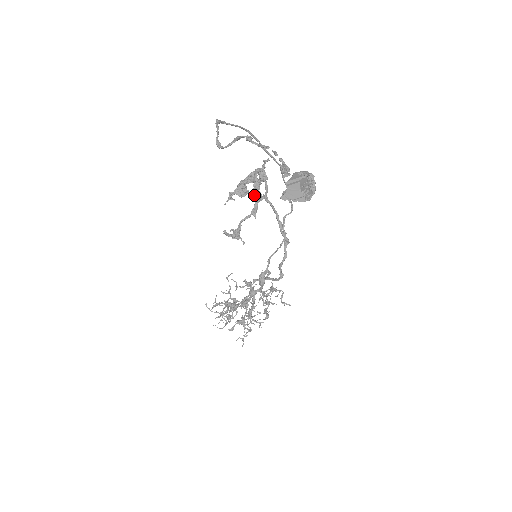
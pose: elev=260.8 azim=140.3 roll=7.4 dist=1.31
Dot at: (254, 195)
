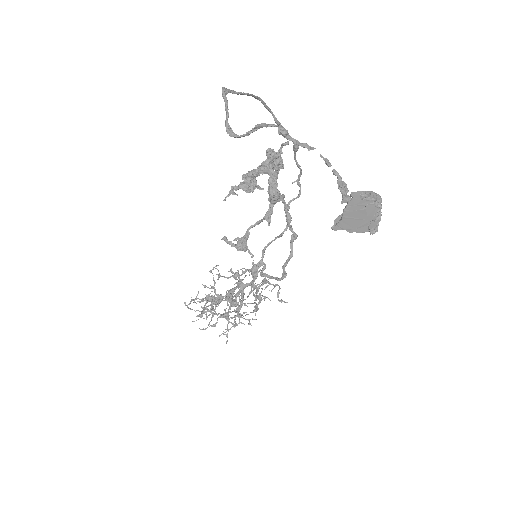
Dot at: (270, 196)
